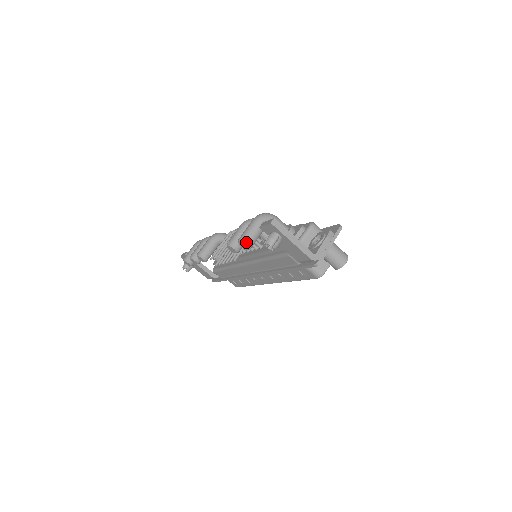
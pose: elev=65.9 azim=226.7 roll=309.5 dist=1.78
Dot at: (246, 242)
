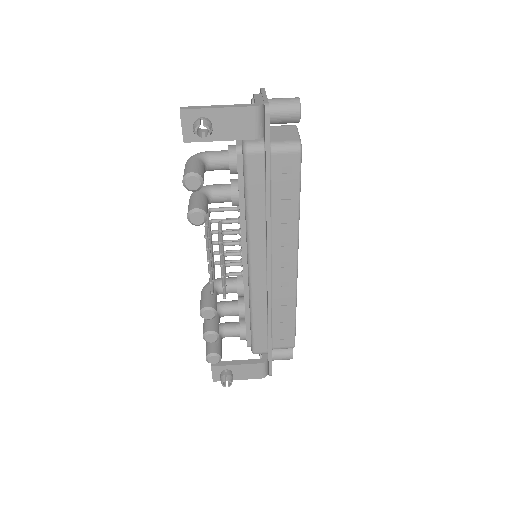
Dot at: (189, 173)
